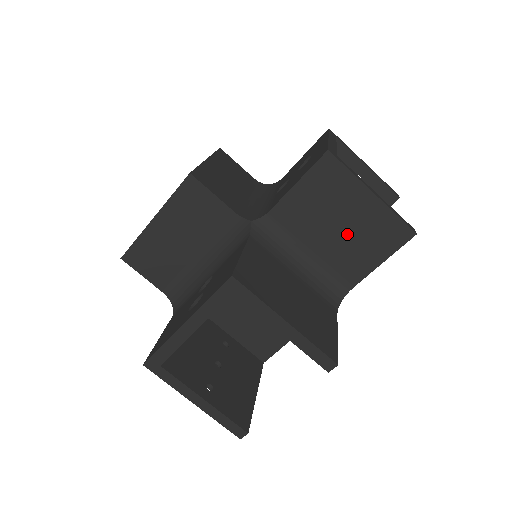
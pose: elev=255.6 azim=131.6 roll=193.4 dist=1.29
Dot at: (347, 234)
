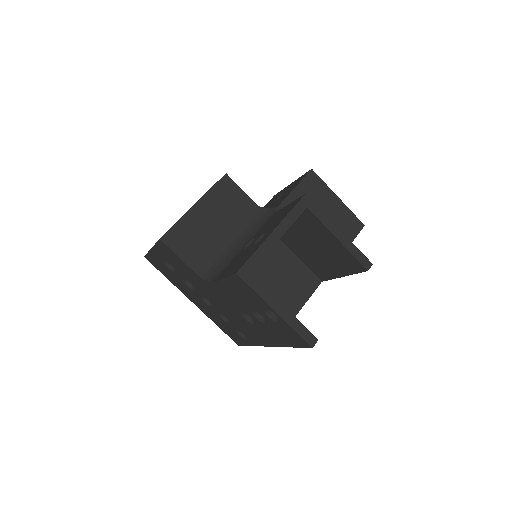
Dot at: occluded
